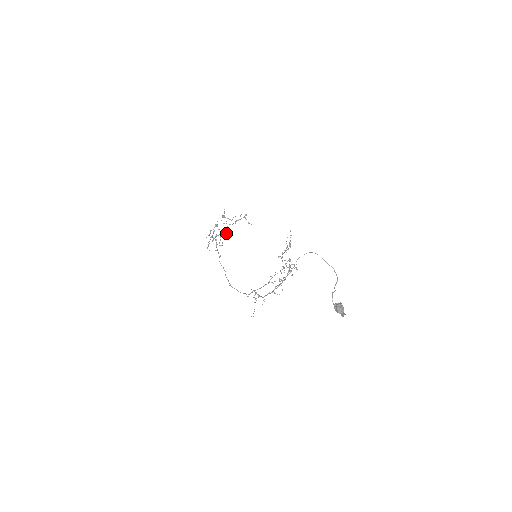
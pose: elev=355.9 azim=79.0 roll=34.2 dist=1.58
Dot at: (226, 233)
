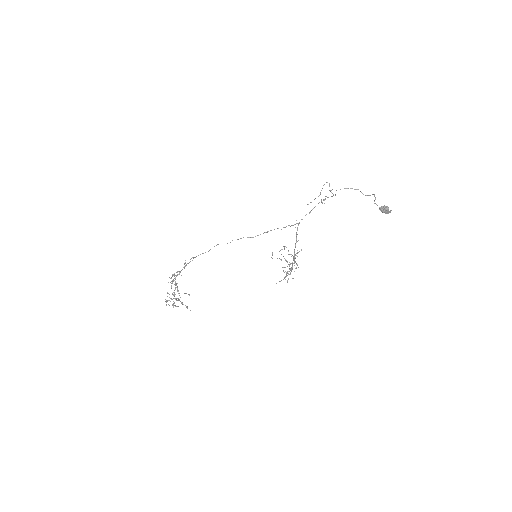
Dot at: occluded
